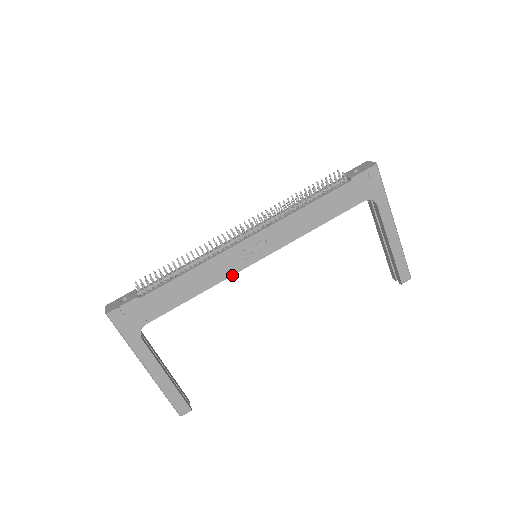
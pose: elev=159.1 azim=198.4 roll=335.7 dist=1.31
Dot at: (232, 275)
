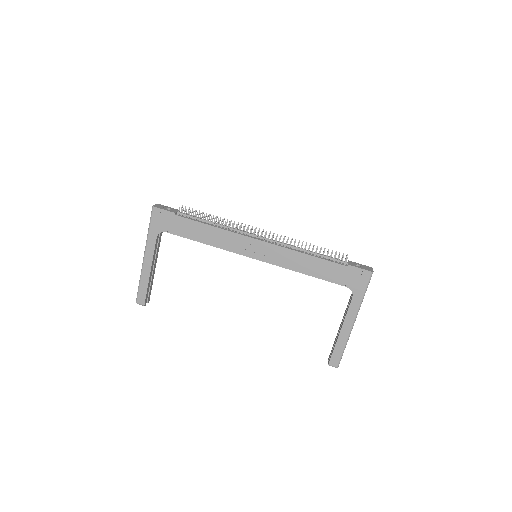
Dot at: occluded
